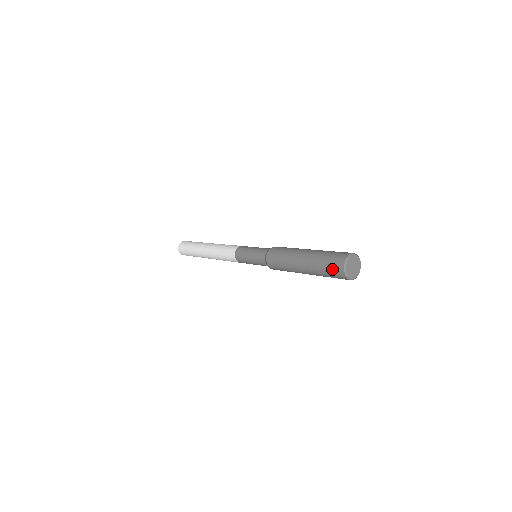
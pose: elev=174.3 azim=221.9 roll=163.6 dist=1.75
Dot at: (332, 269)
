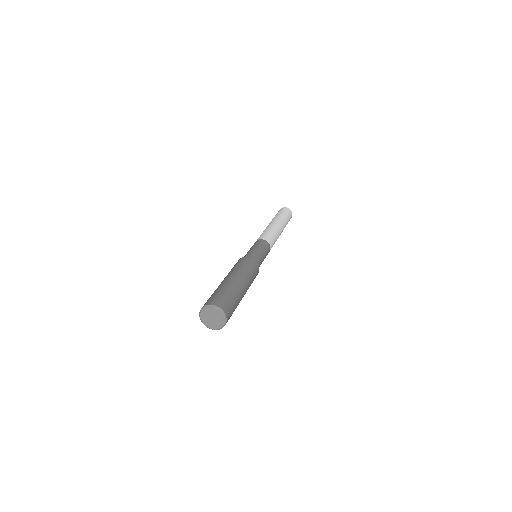
Dot at: occluded
